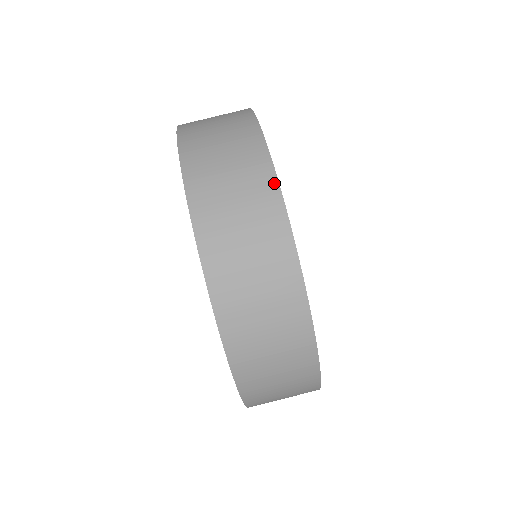
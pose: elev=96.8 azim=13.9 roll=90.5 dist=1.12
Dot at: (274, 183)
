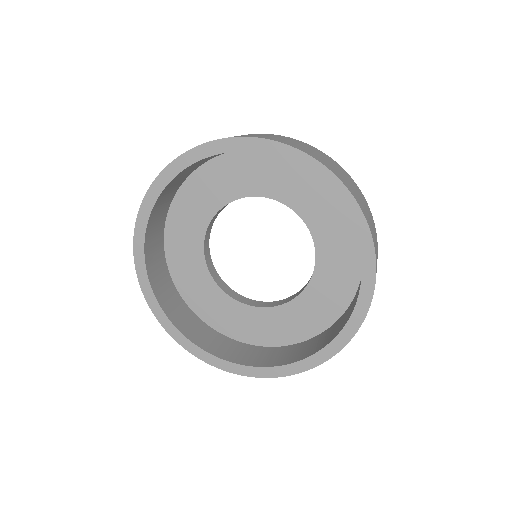
Dot at: occluded
